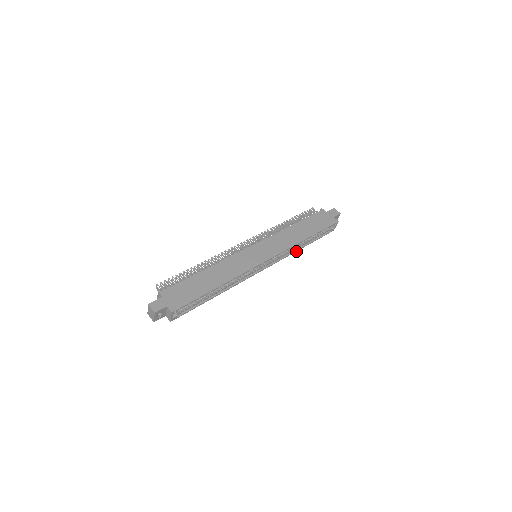
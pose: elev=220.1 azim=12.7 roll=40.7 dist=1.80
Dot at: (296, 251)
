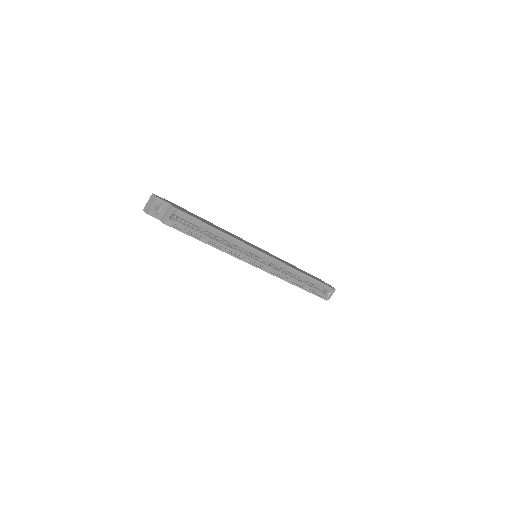
Dot at: (292, 284)
